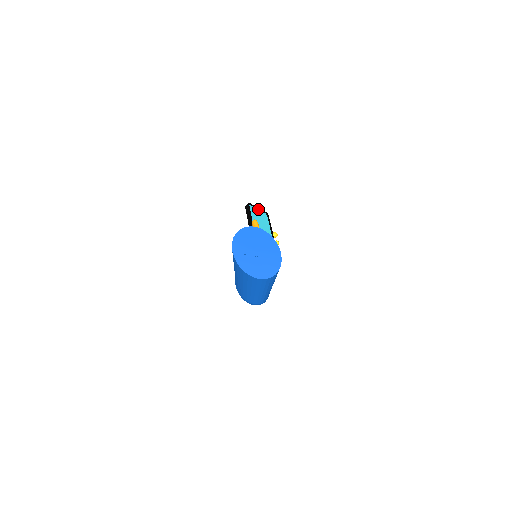
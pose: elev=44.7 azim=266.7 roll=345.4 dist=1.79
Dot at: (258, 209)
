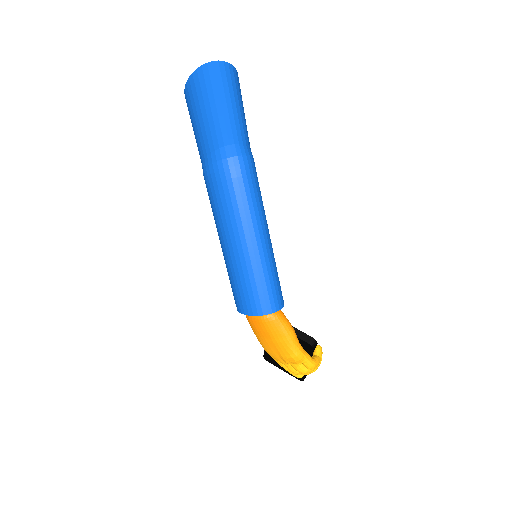
Dot at: occluded
